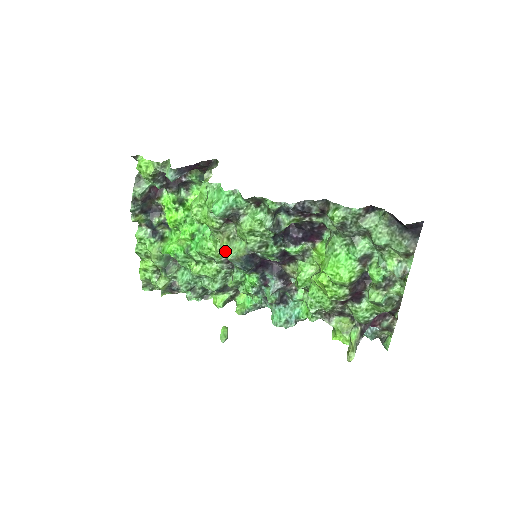
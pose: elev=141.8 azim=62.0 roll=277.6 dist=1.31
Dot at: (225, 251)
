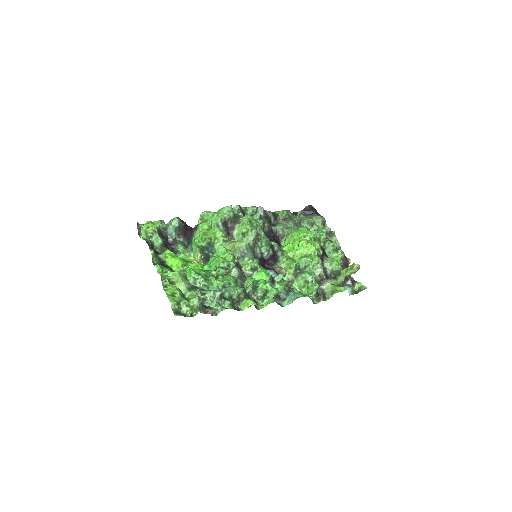
Dot at: (240, 241)
